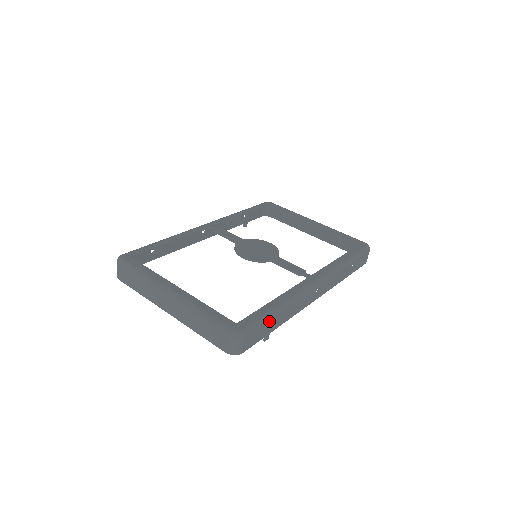
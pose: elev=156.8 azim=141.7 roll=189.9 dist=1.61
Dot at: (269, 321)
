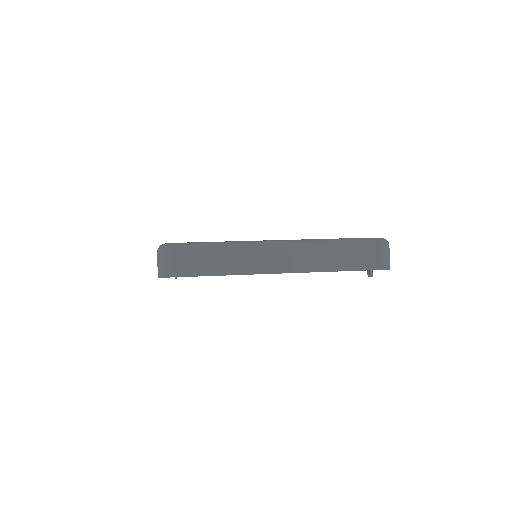
Dot at: occluded
